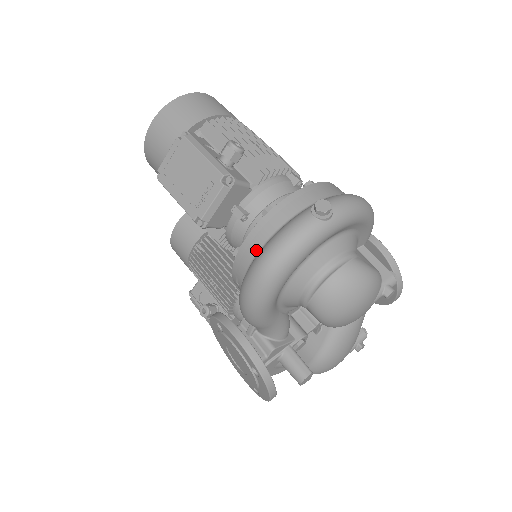
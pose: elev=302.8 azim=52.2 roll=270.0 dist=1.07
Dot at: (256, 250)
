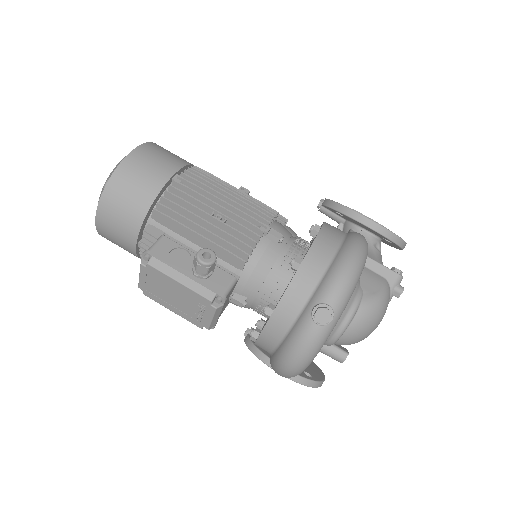
Dot at: (272, 346)
